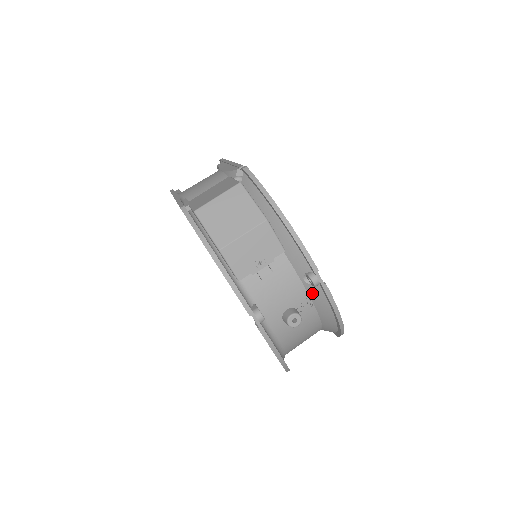
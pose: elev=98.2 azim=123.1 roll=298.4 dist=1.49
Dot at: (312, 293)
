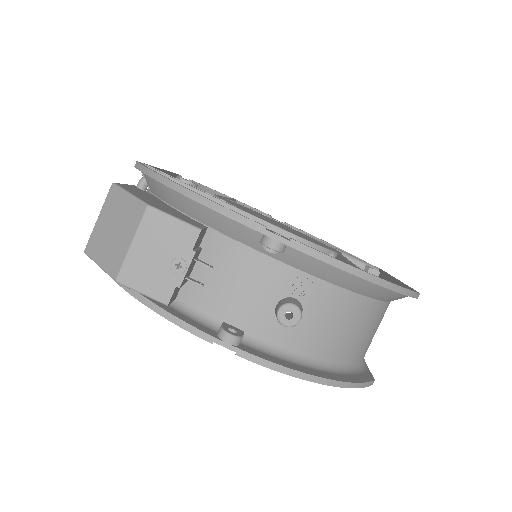
Dot at: (294, 263)
